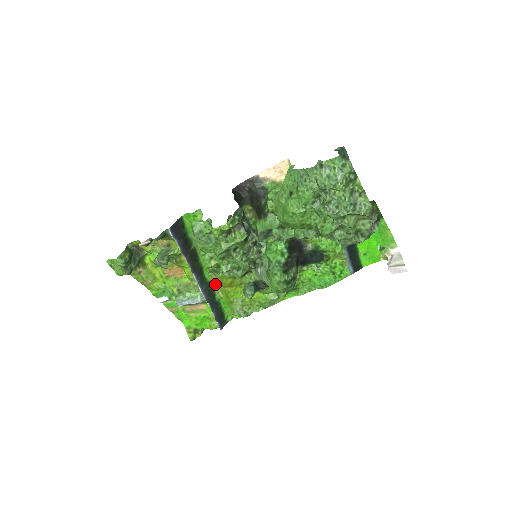
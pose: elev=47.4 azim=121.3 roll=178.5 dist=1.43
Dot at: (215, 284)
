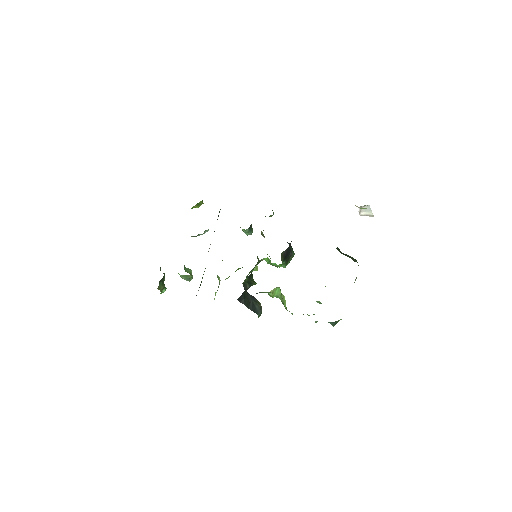
Dot at: occluded
